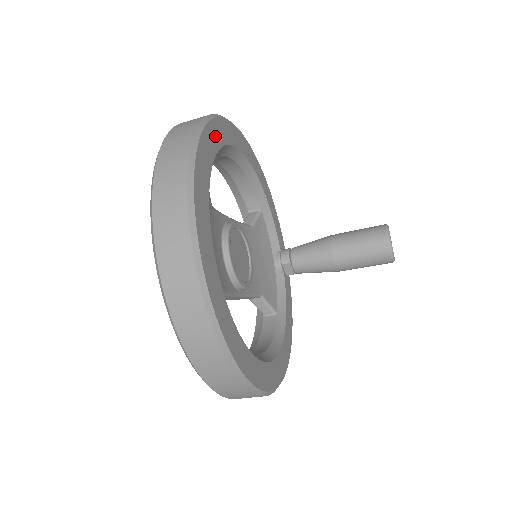
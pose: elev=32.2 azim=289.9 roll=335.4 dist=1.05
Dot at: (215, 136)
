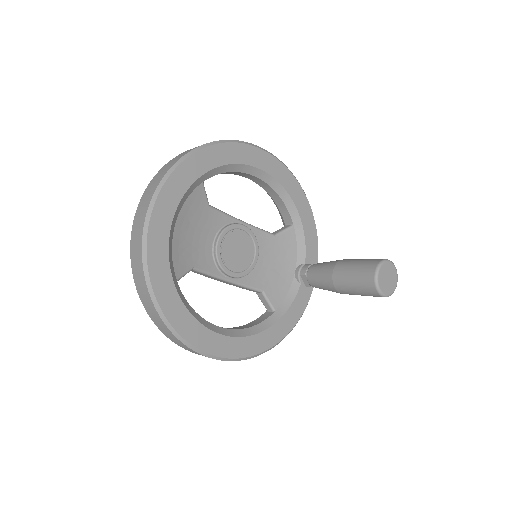
Dot at: (221, 155)
